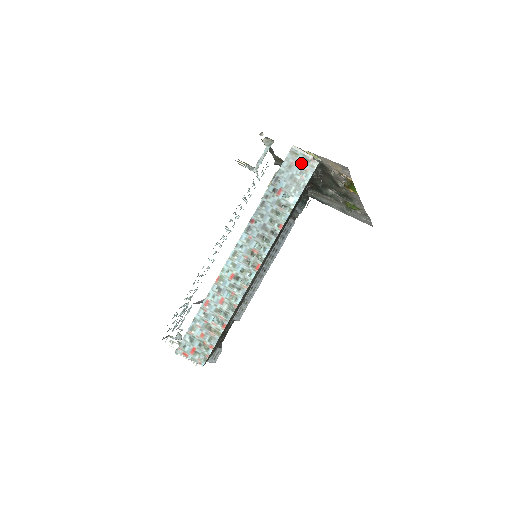
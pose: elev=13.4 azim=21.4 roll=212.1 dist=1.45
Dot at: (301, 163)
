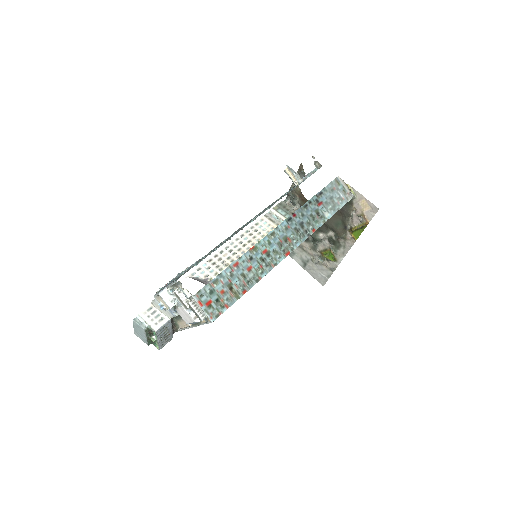
Dot at: (340, 192)
